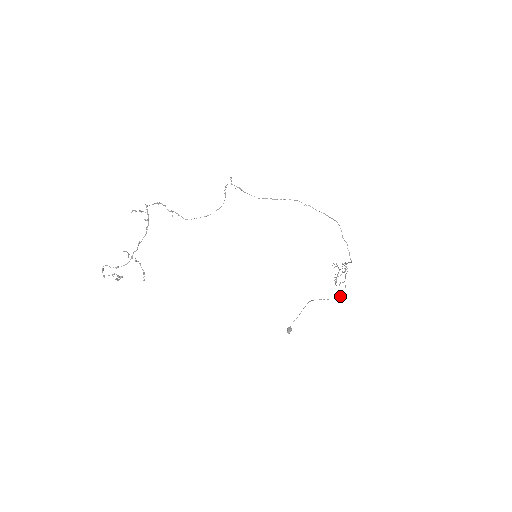
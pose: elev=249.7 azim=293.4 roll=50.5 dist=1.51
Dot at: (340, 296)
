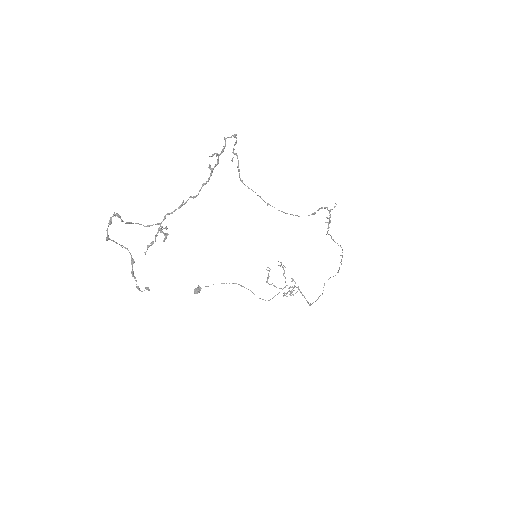
Dot at: (265, 300)
